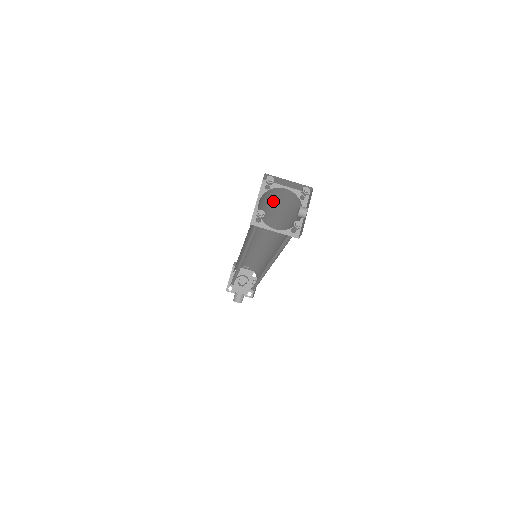
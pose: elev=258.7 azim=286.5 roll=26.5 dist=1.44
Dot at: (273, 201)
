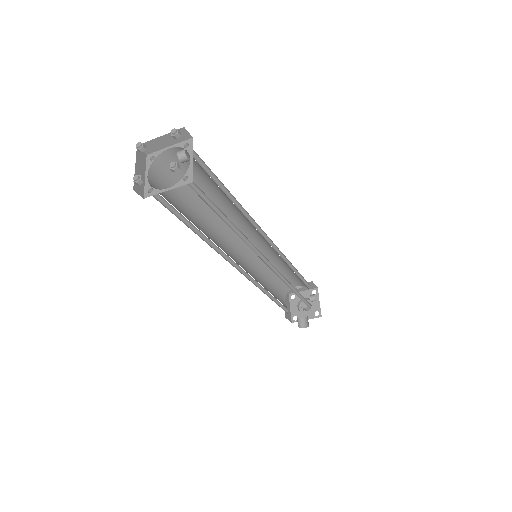
Dot at: occluded
